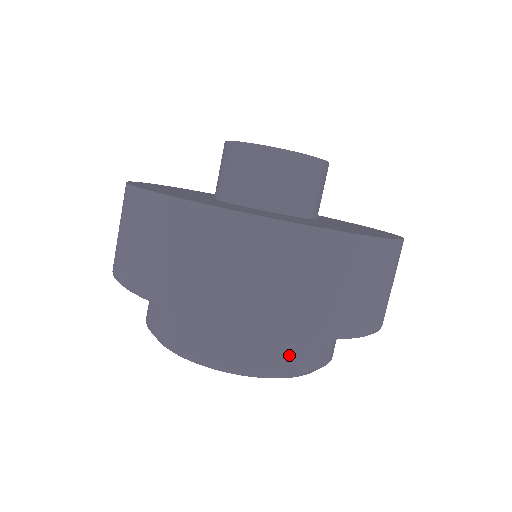
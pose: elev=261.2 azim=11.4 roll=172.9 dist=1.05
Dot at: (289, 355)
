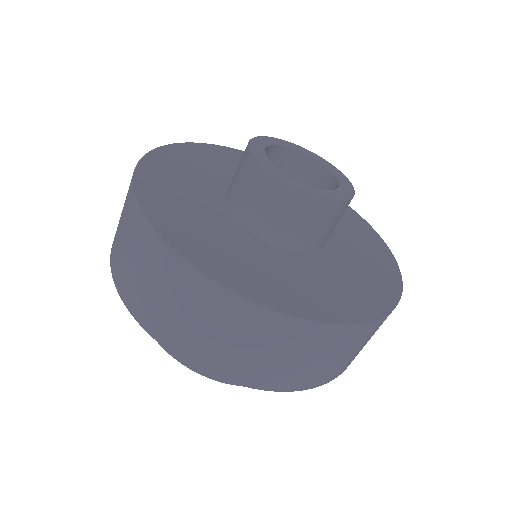
Dot at: occluded
